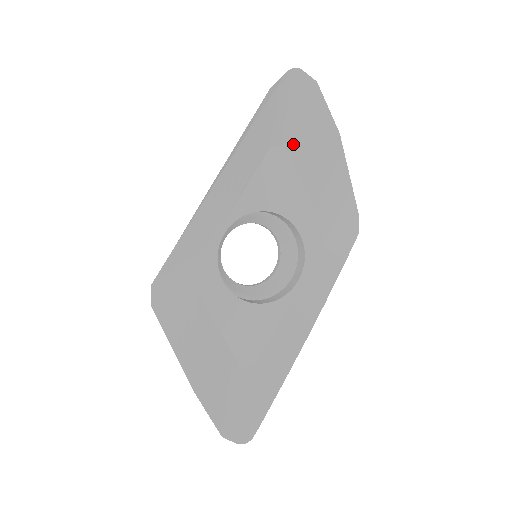
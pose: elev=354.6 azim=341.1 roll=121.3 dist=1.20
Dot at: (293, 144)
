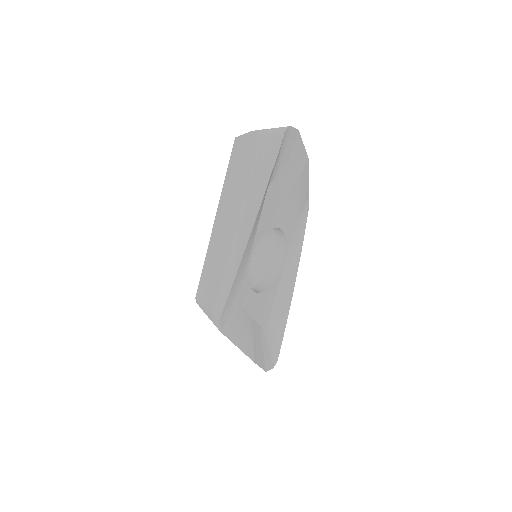
Dot at: (280, 177)
